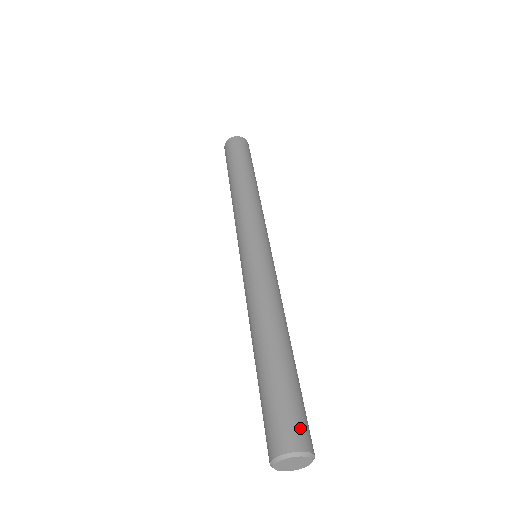
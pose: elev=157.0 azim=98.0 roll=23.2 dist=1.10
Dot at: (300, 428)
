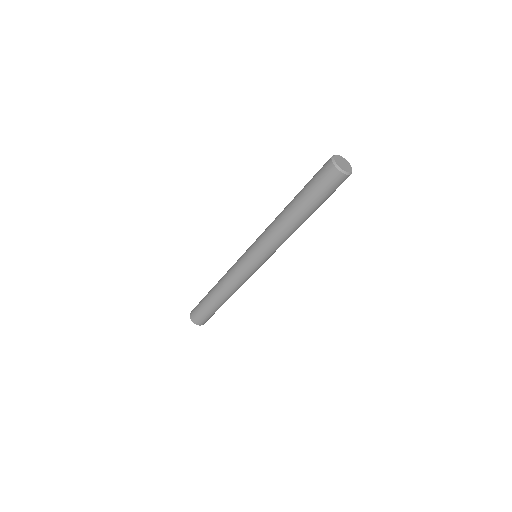
Dot at: occluded
